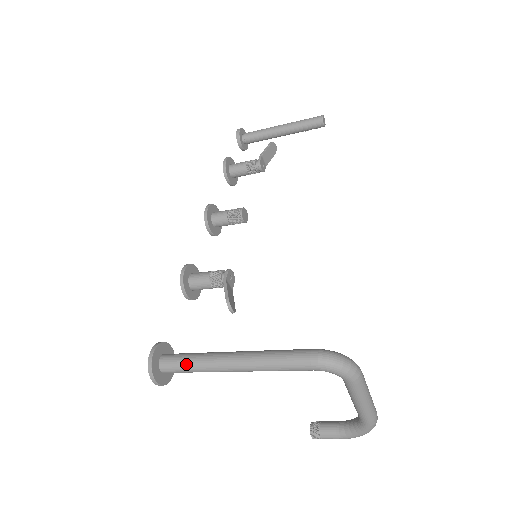
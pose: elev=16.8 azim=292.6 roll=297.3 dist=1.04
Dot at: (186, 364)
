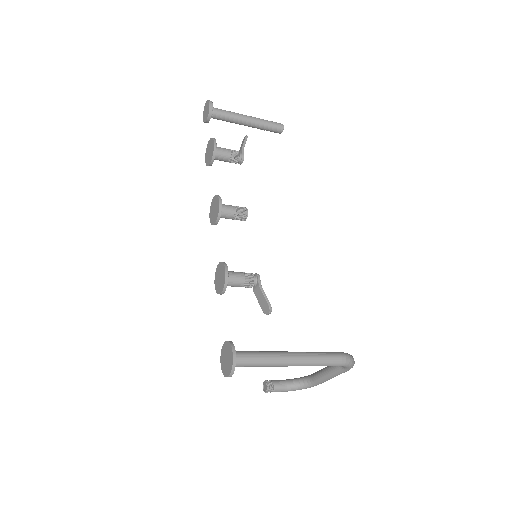
Dot at: (257, 362)
